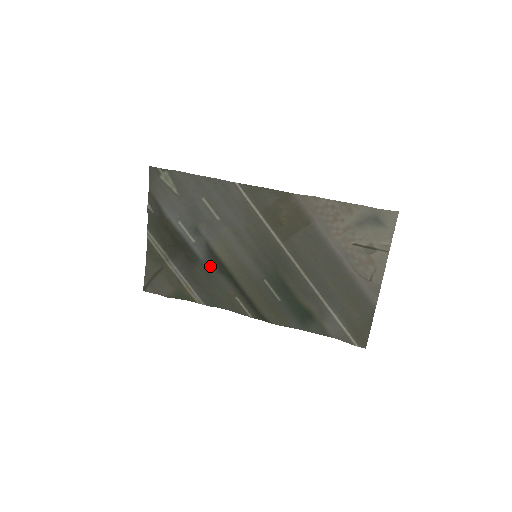
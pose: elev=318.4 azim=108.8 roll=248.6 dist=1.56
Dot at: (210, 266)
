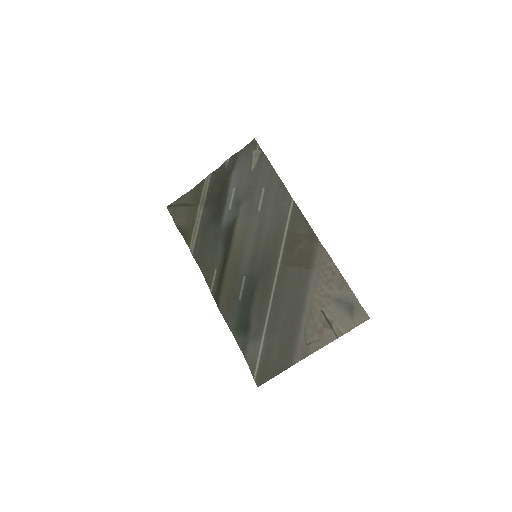
Dot at: (222, 234)
